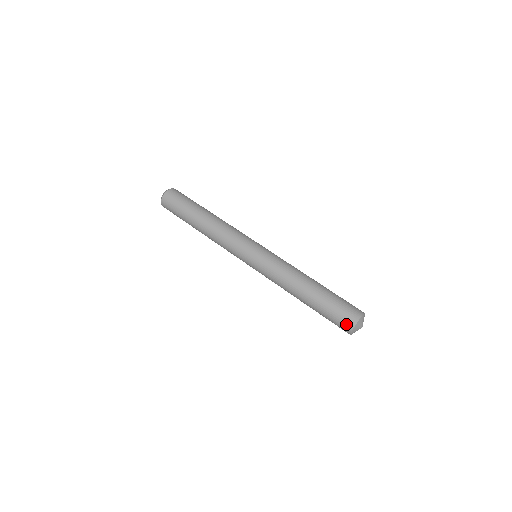
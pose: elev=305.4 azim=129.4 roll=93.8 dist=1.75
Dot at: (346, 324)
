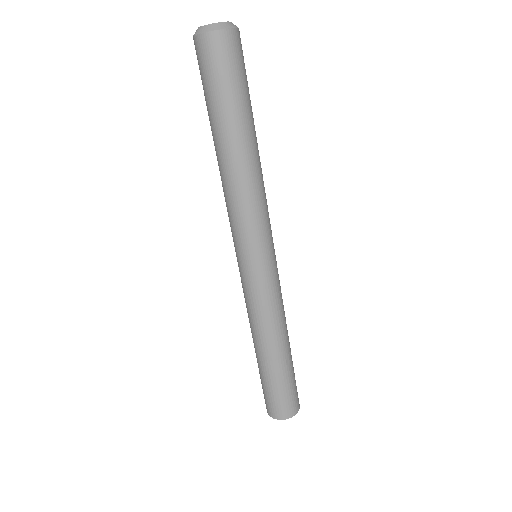
Dot at: (268, 408)
